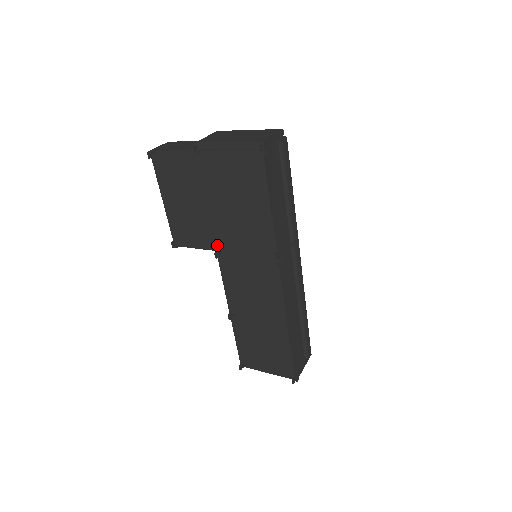
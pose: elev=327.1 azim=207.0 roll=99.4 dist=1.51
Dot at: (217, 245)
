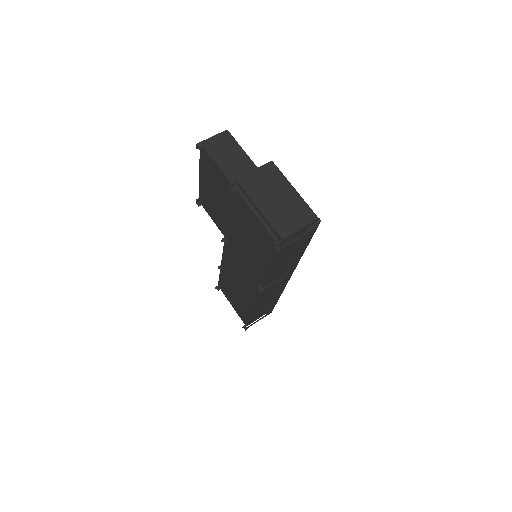
Dot at: (227, 236)
